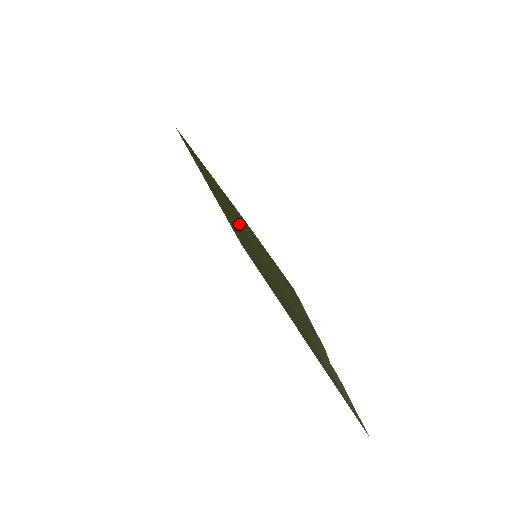
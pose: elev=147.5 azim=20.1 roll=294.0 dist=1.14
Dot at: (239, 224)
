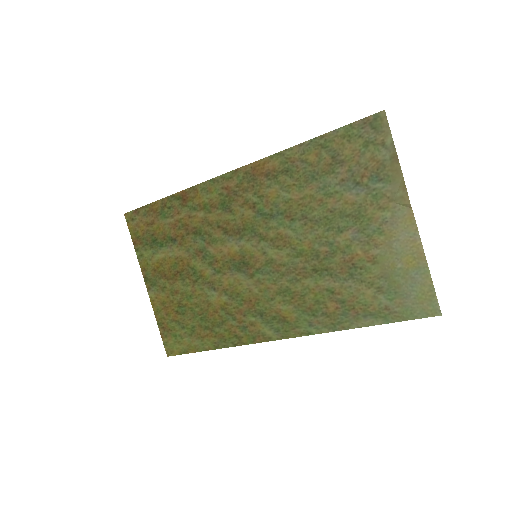
Dot at: (249, 213)
